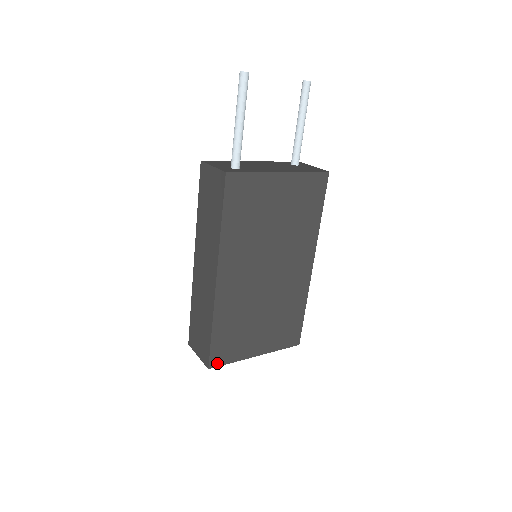
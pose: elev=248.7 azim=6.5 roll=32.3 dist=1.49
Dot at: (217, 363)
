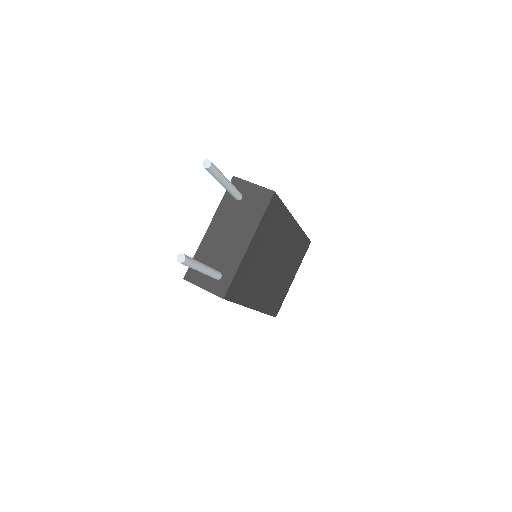
Dot at: (278, 311)
